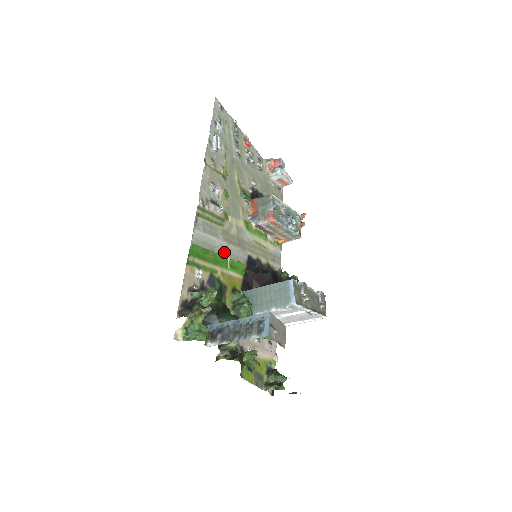
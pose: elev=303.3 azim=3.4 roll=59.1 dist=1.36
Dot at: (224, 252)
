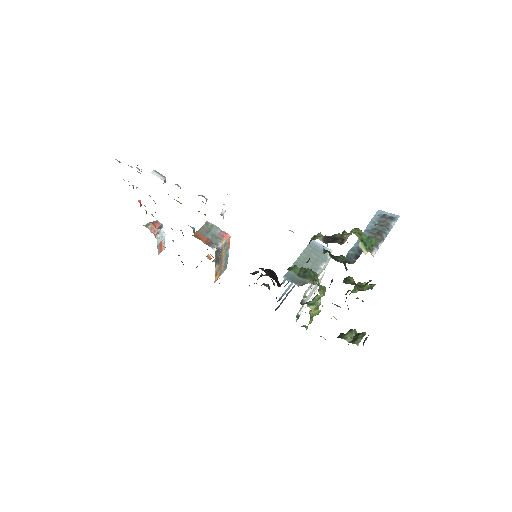
Dot at: occluded
